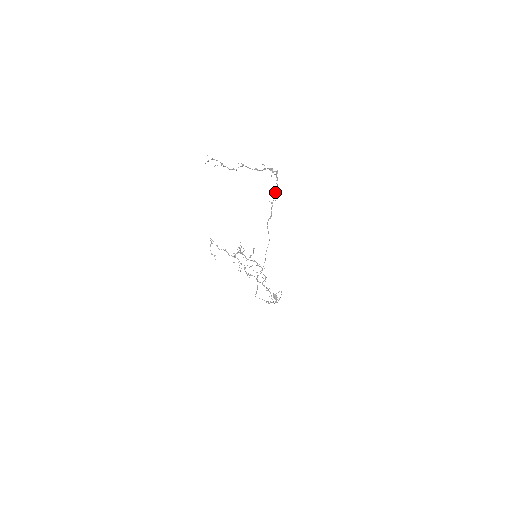
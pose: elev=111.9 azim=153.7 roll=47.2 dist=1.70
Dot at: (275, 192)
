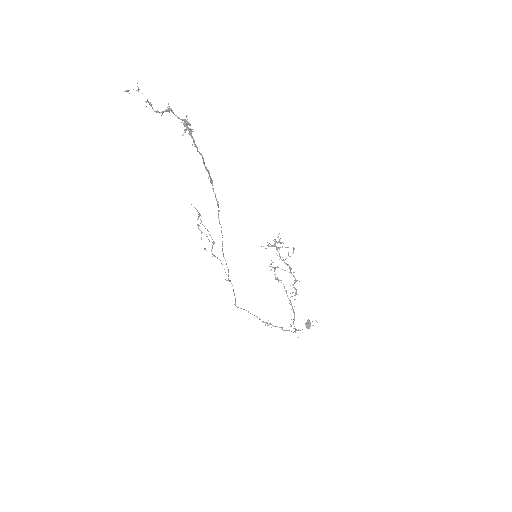
Dot at: (204, 165)
